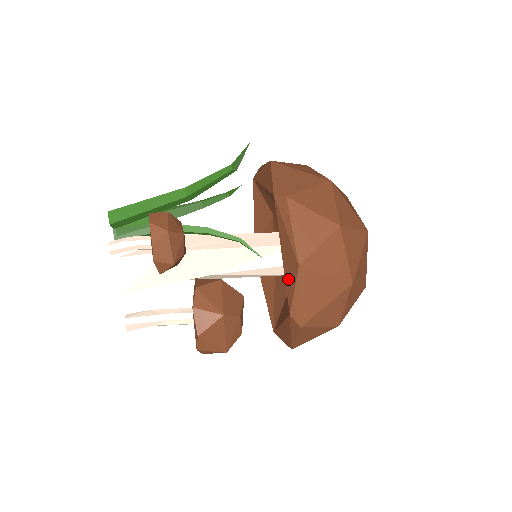
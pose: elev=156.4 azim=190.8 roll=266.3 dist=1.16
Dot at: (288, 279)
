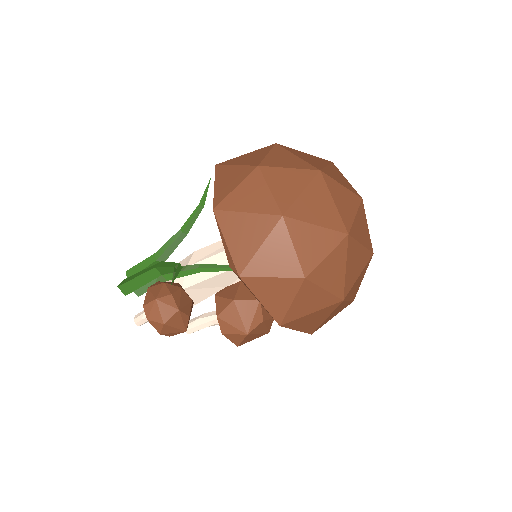
Dot at: occluded
